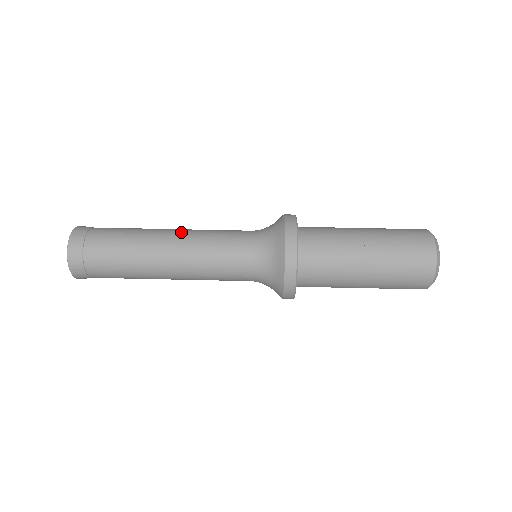
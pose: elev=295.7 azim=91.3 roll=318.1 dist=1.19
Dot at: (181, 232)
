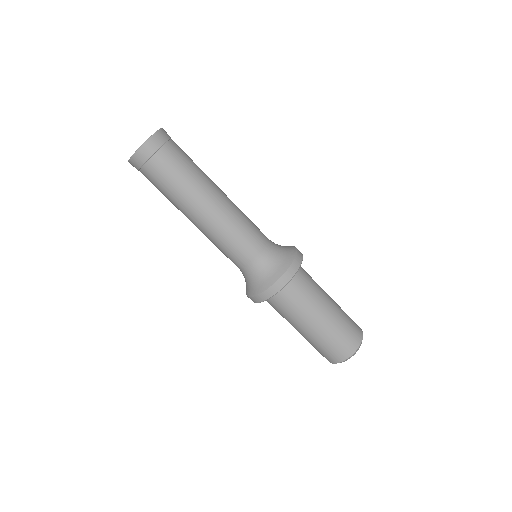
Dot at: (228, 200)
